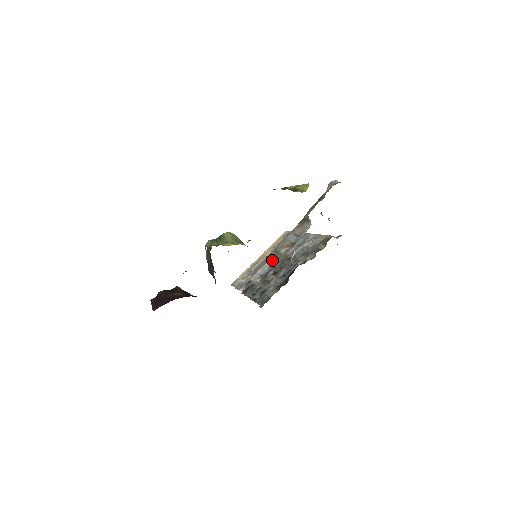
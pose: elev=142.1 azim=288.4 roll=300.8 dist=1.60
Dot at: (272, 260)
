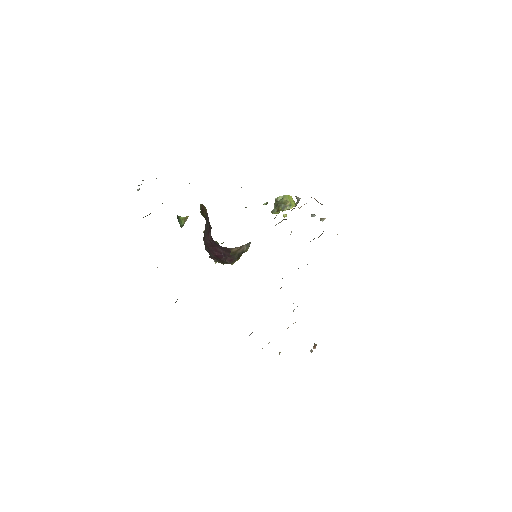
Dot at: occluded
